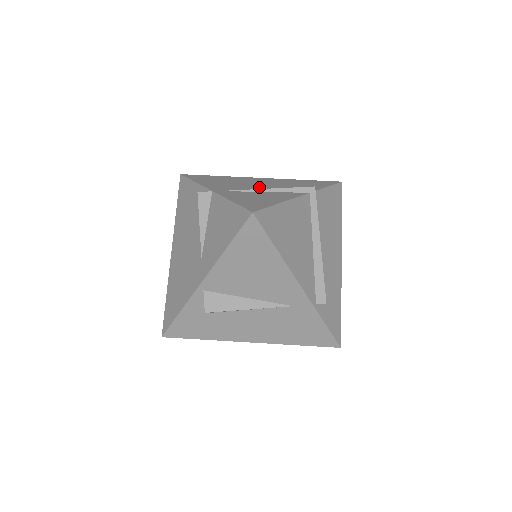
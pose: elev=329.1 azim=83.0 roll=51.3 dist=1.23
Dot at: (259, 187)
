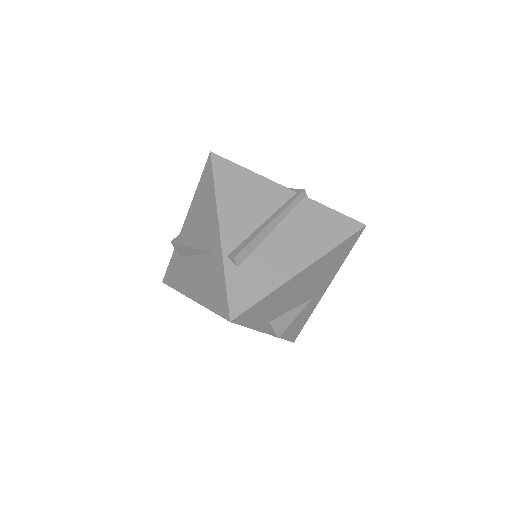
Dot at: occluded
